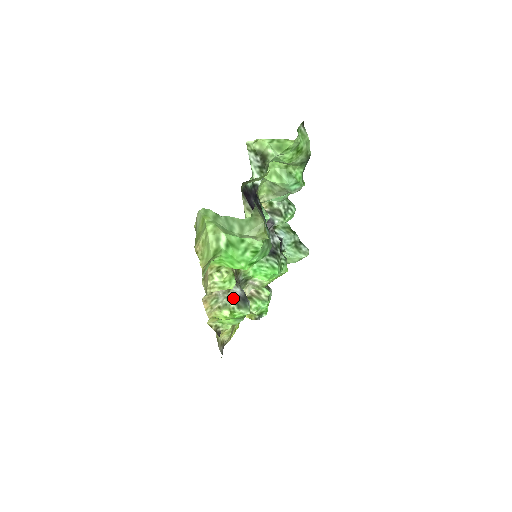
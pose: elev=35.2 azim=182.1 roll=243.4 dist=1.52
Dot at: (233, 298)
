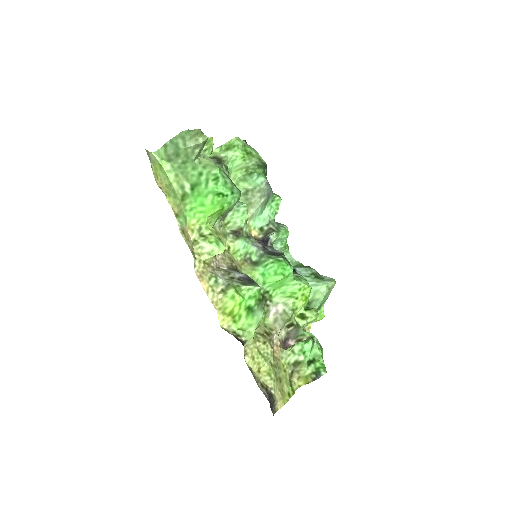
Dot at: (236, 280)
